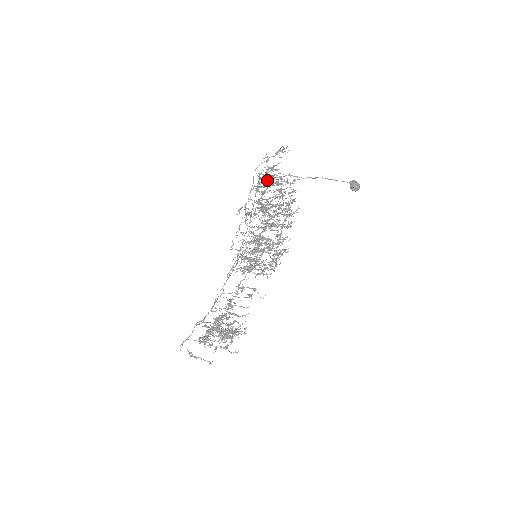
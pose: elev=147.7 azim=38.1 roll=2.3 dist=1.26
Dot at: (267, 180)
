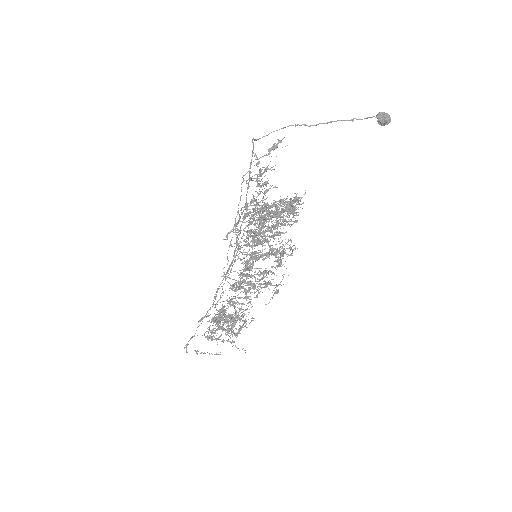
Dot at: occluded
